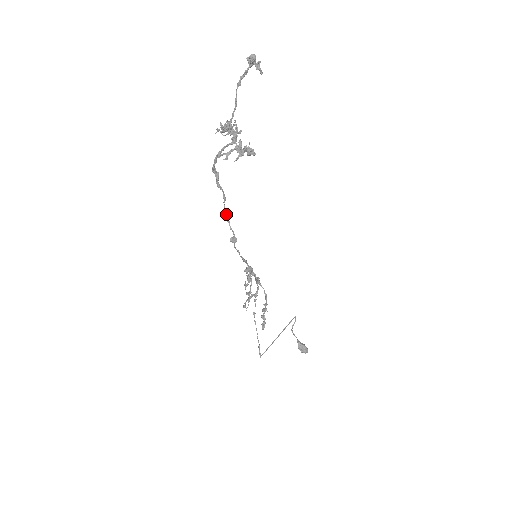
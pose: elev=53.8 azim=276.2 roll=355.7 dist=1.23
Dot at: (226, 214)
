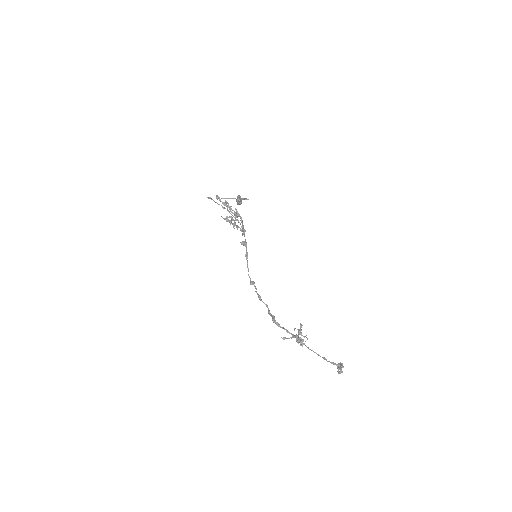
Dot at: (260, 299)
